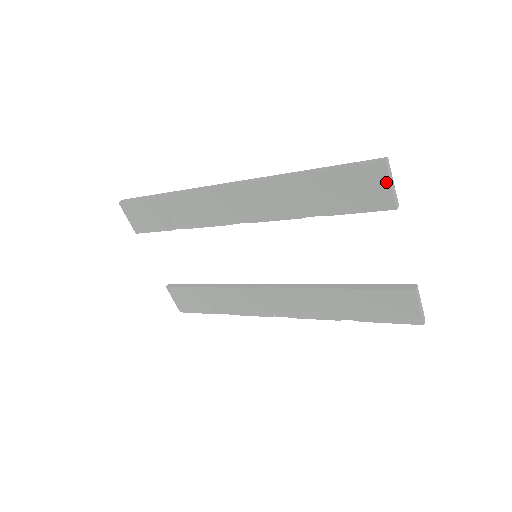
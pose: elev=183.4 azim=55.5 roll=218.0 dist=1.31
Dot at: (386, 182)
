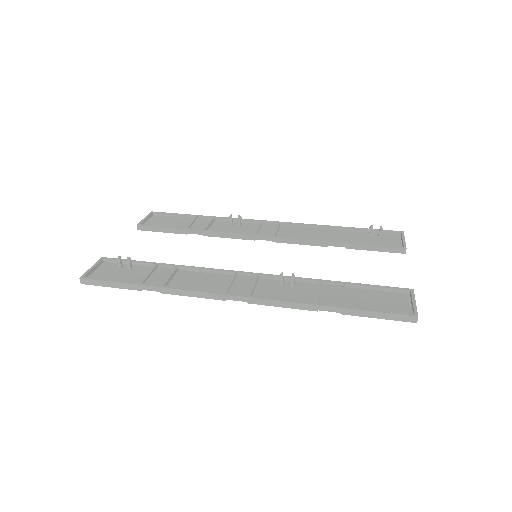
Dot at: (411, 311)
